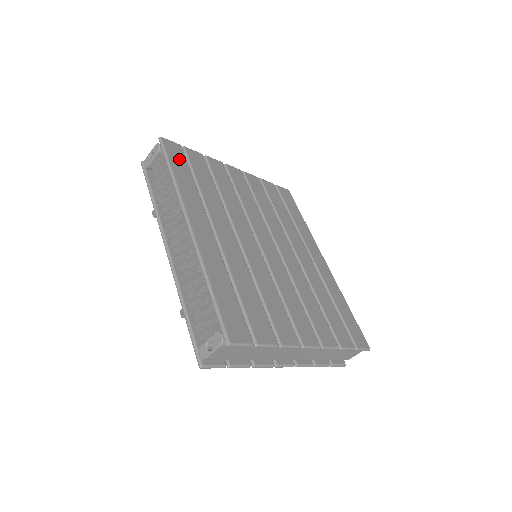
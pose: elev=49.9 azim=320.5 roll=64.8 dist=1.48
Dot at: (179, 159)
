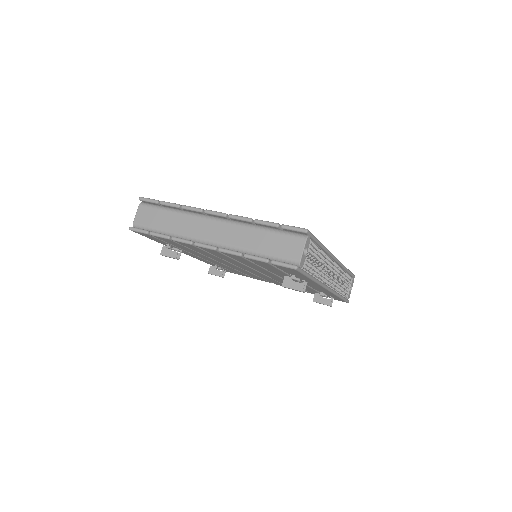
Dot at: occluded
